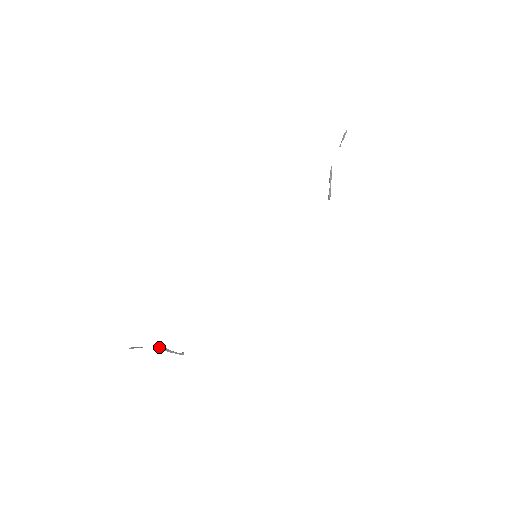
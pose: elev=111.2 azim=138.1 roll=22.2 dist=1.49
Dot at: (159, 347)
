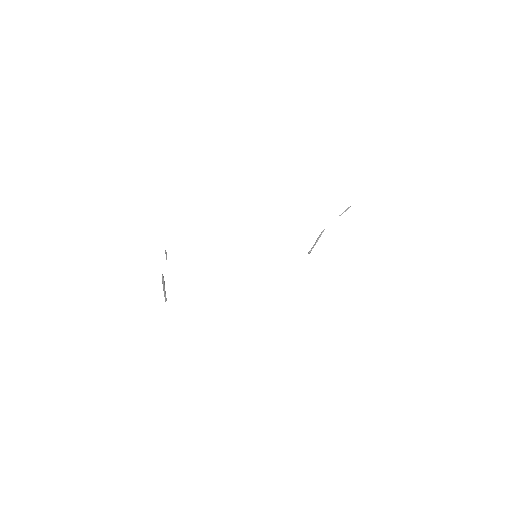
Dot at: (163, 276)
